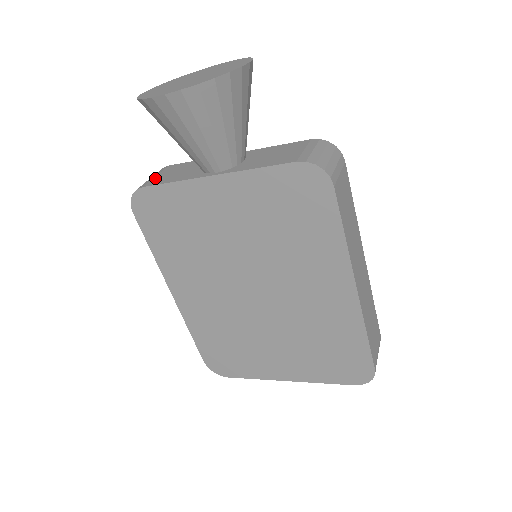
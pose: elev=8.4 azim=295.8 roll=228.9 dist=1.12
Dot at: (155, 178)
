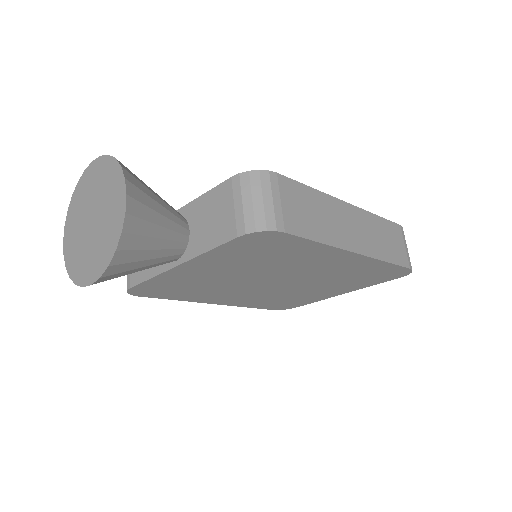
Dot at: occluded
